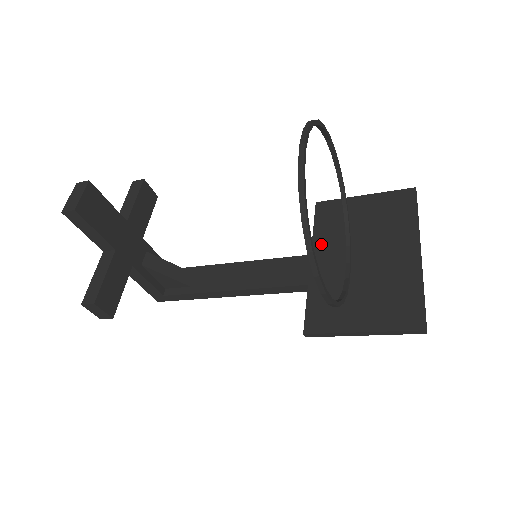
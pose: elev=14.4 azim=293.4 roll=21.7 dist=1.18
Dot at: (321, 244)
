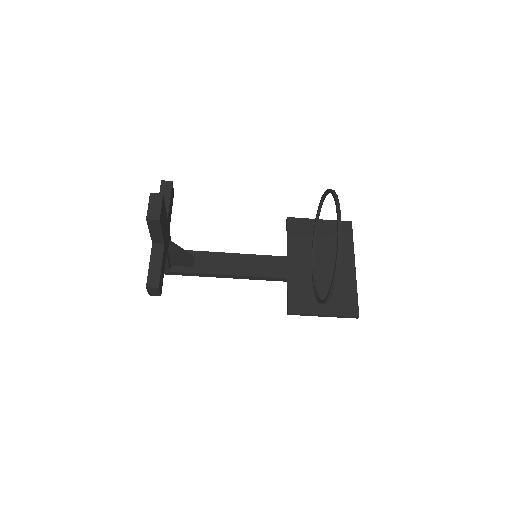
Dot at: (294, 251)
